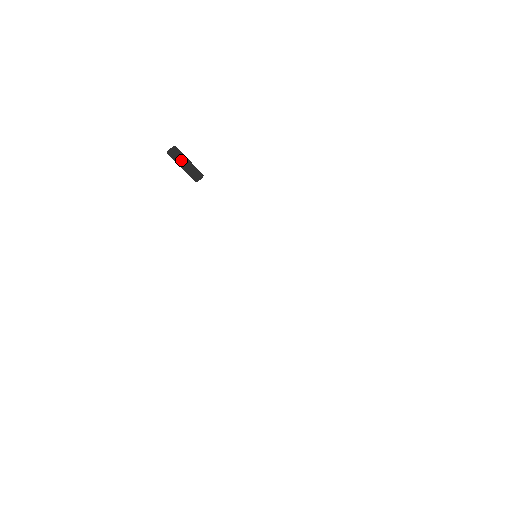
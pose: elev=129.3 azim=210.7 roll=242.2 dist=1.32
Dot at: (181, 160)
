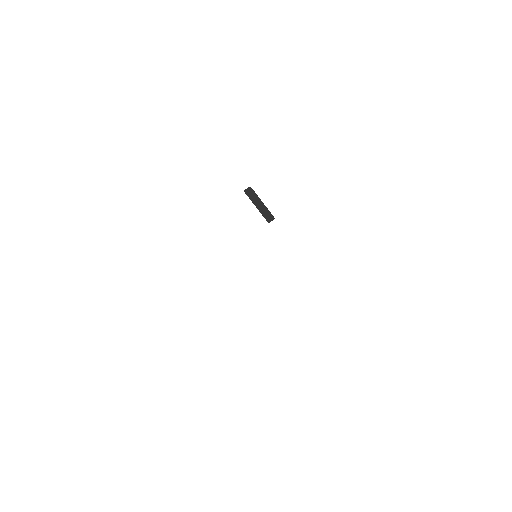
Dot at: (256, 200)
